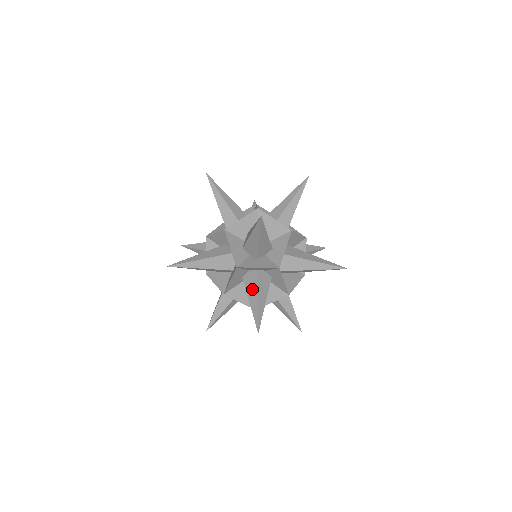
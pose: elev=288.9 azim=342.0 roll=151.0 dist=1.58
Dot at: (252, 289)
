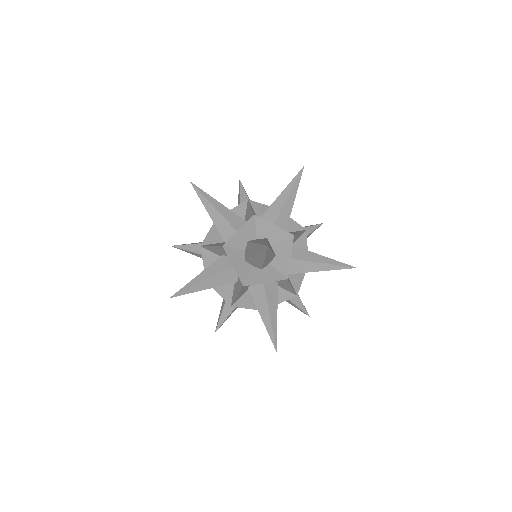
Dot at: occluded
